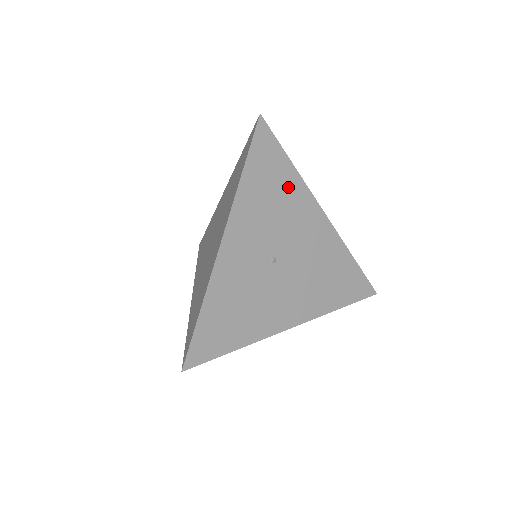
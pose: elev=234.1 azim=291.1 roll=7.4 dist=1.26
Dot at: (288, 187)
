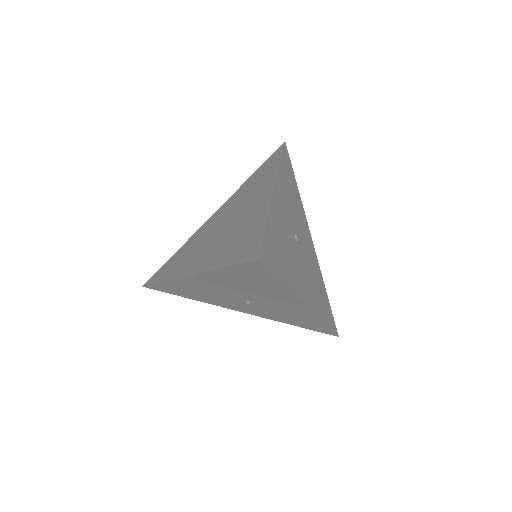
Dot at: (297, 198)
